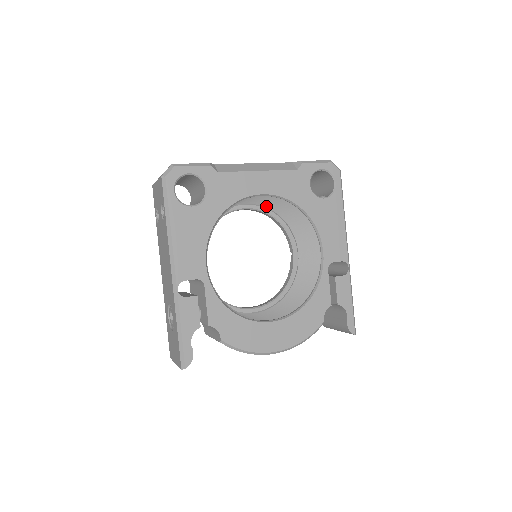
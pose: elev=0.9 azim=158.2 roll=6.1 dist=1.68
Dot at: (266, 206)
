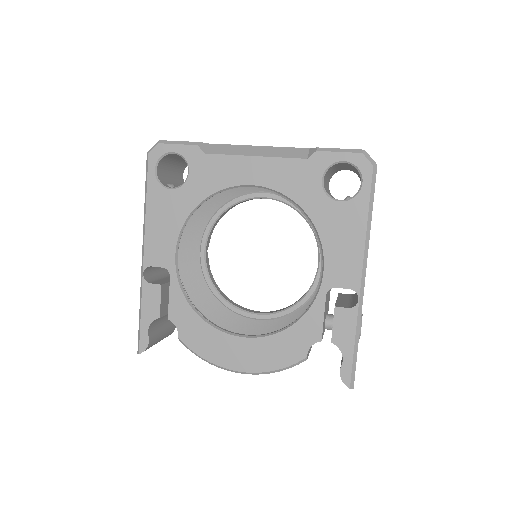
Dot at: occluded
